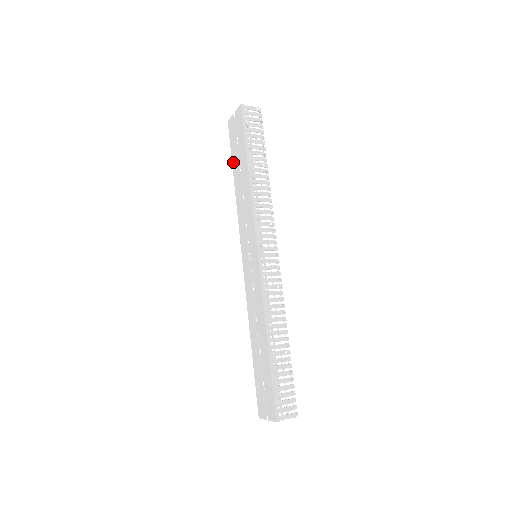
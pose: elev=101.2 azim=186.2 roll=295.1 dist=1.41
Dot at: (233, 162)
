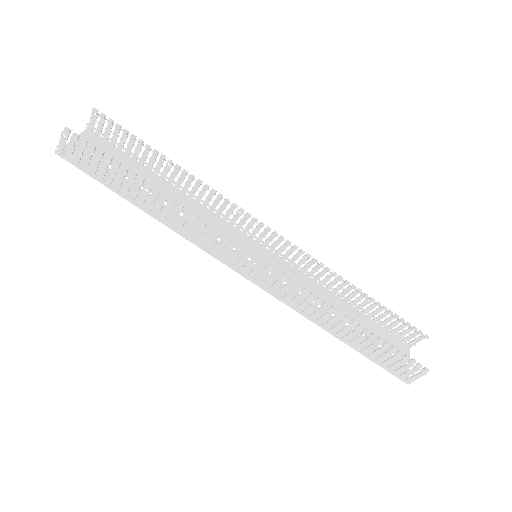
Dot at: (140, 171)
